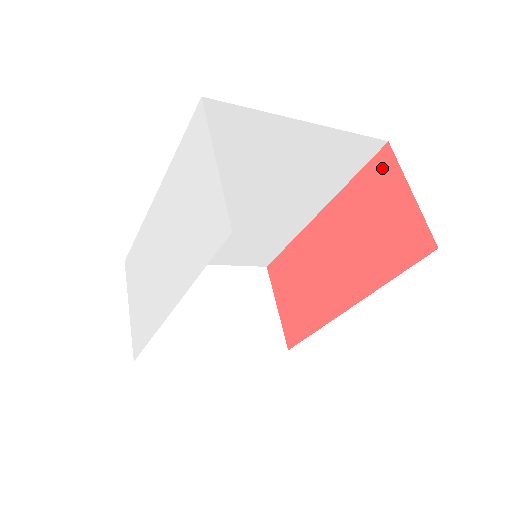
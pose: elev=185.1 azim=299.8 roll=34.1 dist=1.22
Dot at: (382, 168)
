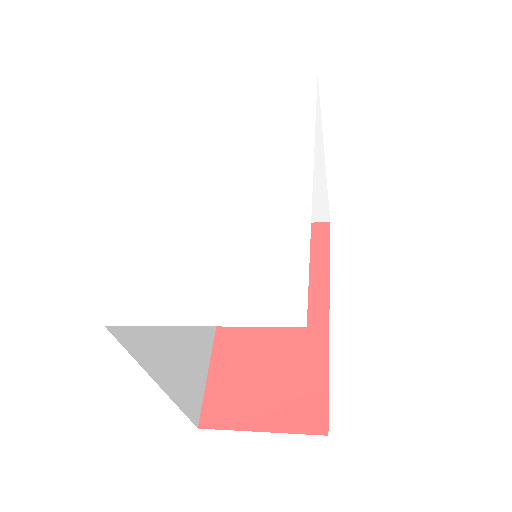
Dot at: occluded
